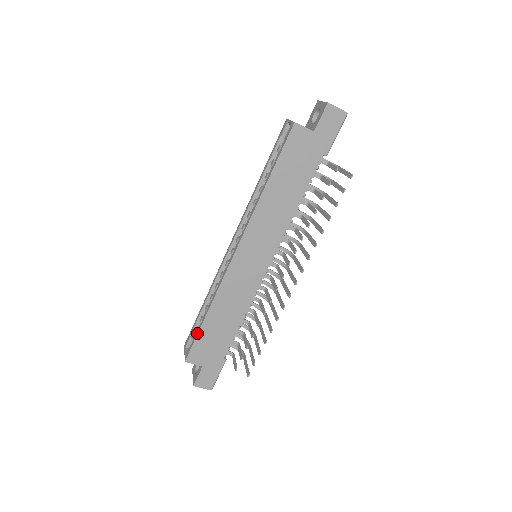
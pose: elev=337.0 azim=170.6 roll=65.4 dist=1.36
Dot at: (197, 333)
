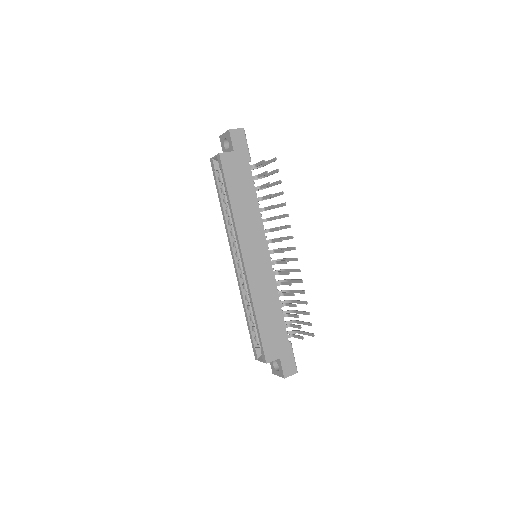
Dot at: (259, 336)
